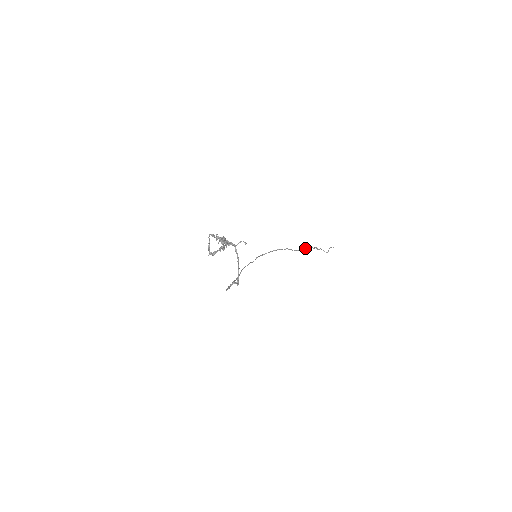
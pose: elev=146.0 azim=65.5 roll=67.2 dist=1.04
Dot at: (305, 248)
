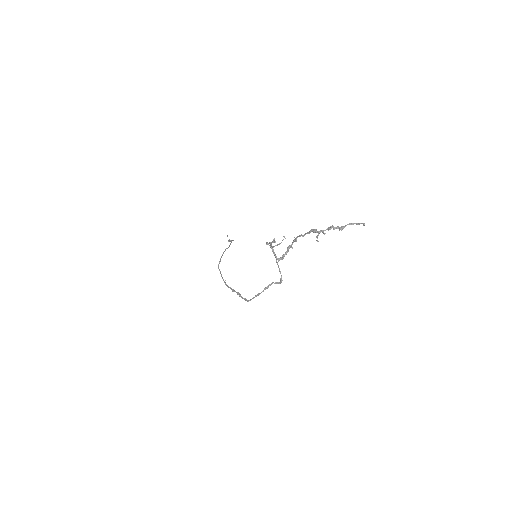
Dot at: (230, 243)
